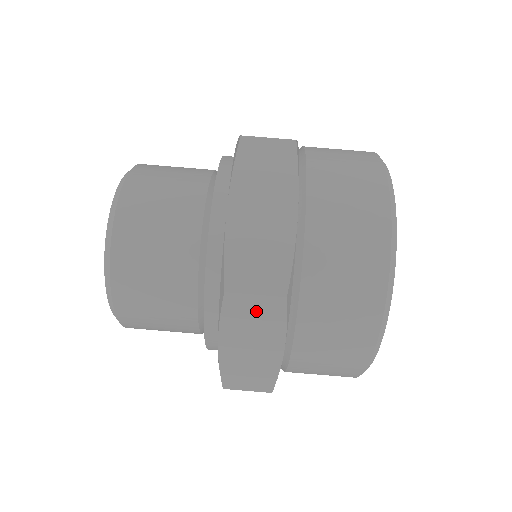
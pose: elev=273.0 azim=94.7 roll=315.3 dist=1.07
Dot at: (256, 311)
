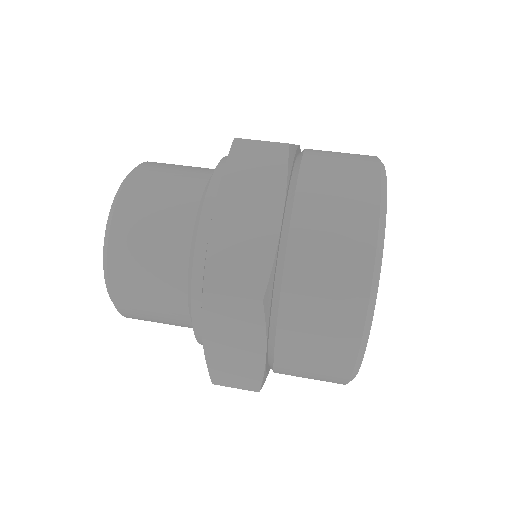
Dot at: (259, 161)
